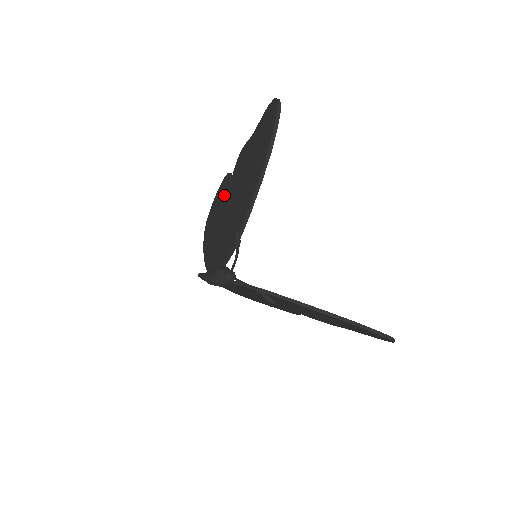
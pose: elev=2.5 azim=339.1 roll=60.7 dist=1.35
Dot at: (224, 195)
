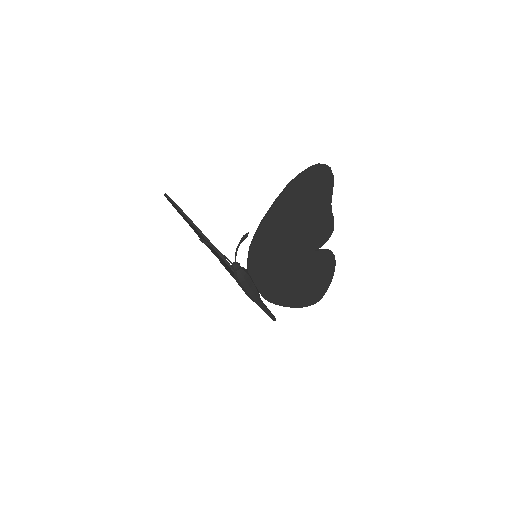
Dot at: occluded
